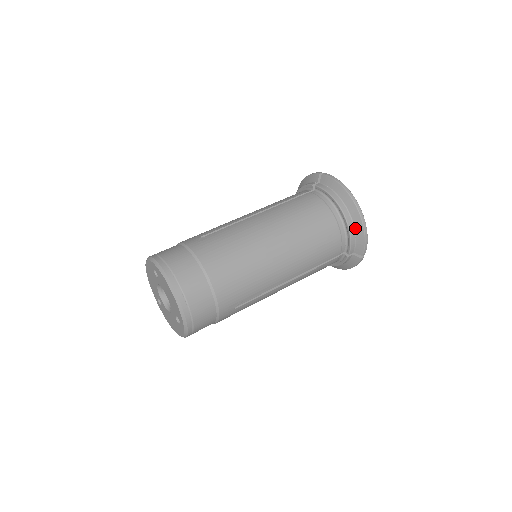
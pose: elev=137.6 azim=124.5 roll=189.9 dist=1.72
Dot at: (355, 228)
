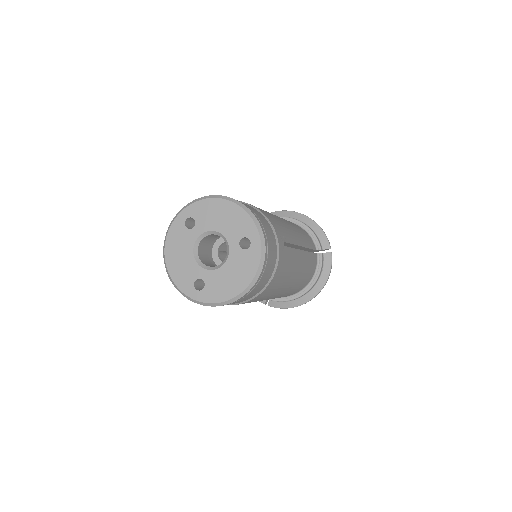
Dot at: (310, 227)
